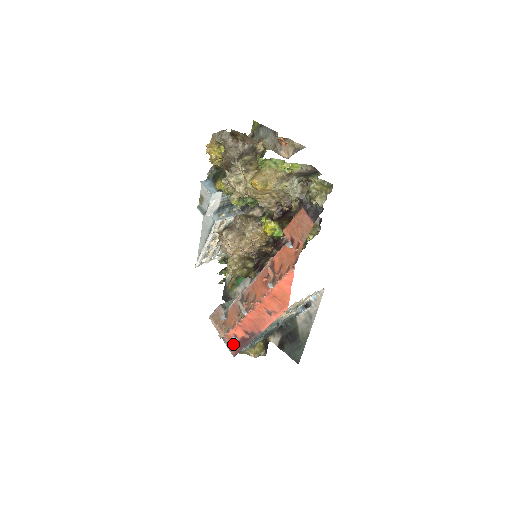
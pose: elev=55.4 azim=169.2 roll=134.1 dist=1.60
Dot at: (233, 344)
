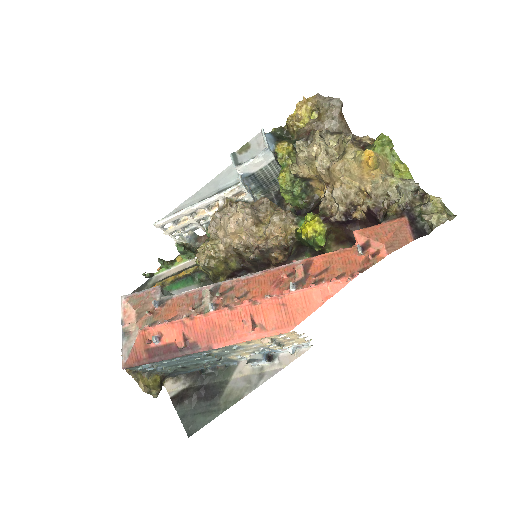
Dot at: (142, 348)
